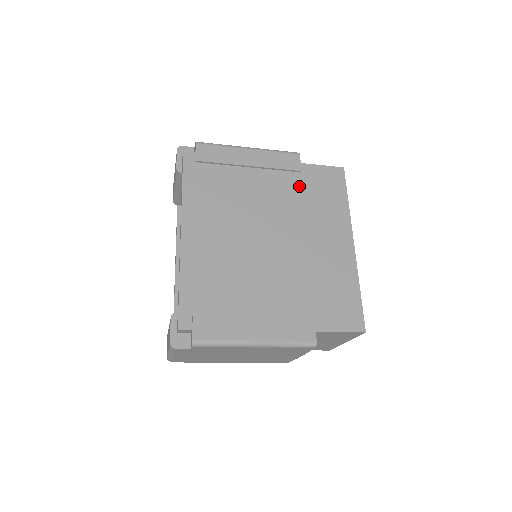
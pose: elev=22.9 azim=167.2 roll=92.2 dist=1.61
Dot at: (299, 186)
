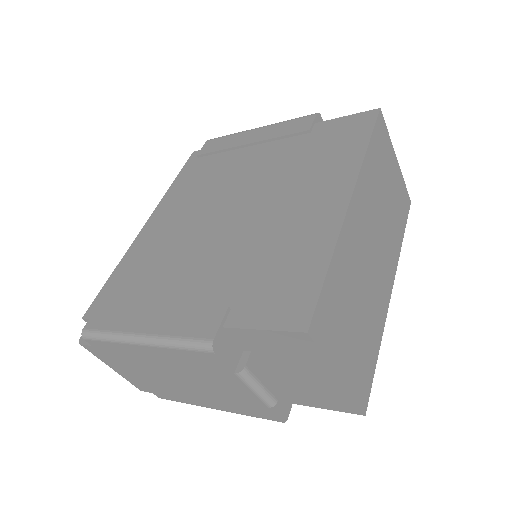
Dot at: (300, 148)
